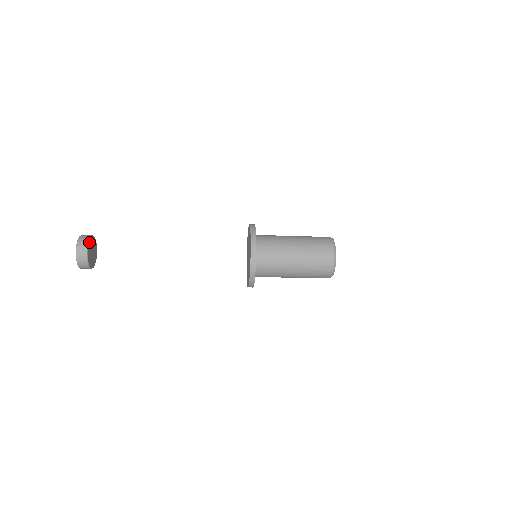
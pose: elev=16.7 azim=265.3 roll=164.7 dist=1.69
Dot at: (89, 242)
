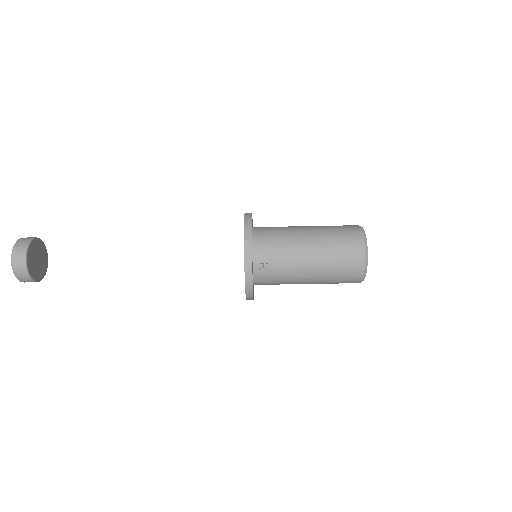
Dot at: (40, 242)
